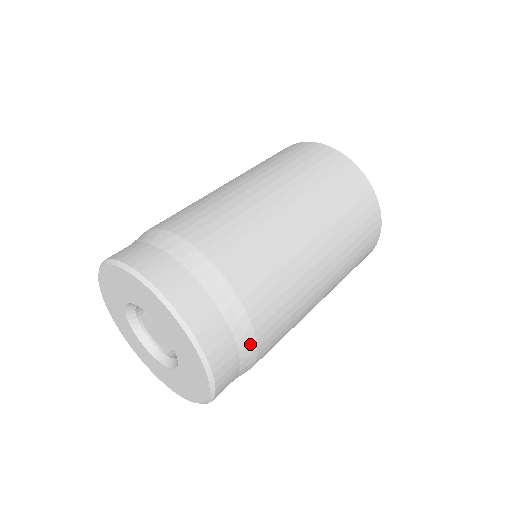
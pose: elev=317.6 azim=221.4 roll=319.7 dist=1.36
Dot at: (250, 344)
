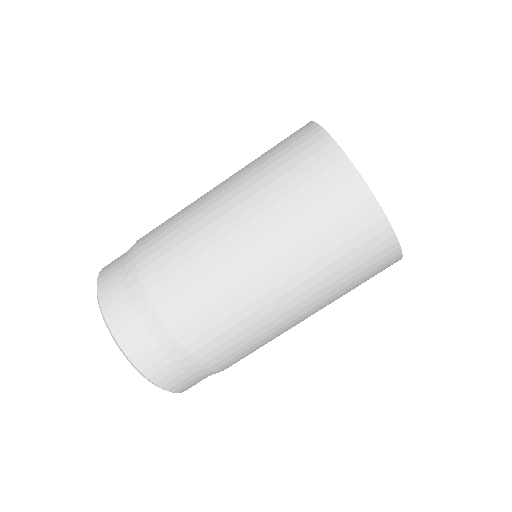
Dot at: (184, 356)
